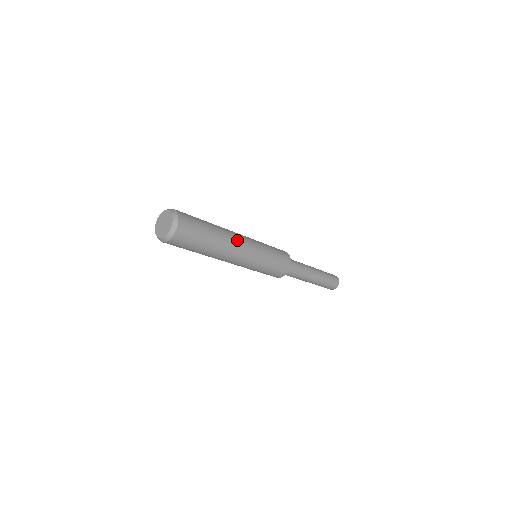
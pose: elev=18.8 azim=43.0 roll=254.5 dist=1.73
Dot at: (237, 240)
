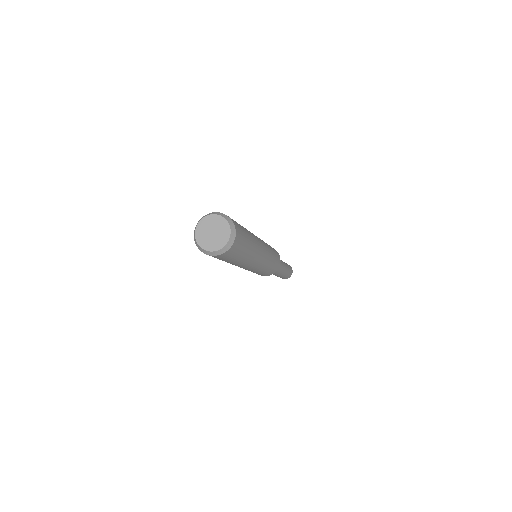
Dot at: (260, 246)
